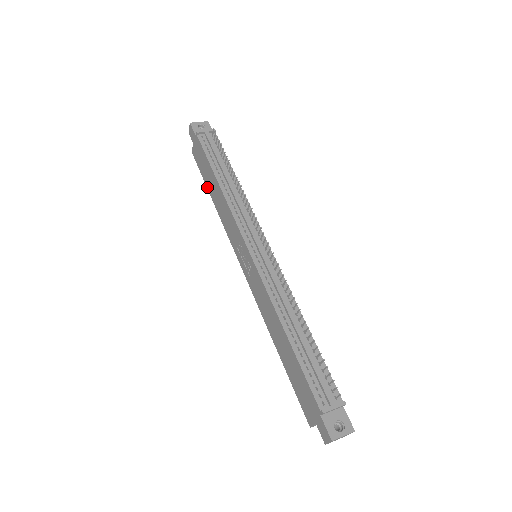
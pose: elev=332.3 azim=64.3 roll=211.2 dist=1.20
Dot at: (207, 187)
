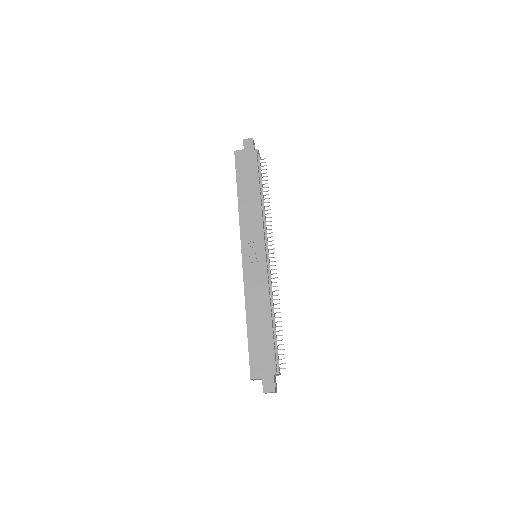
Dot at: (238, 184)
